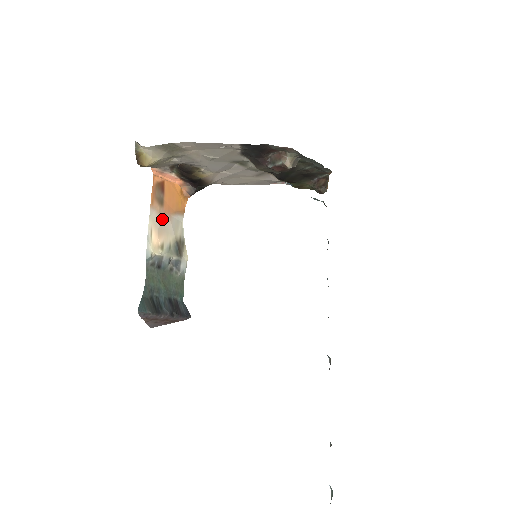
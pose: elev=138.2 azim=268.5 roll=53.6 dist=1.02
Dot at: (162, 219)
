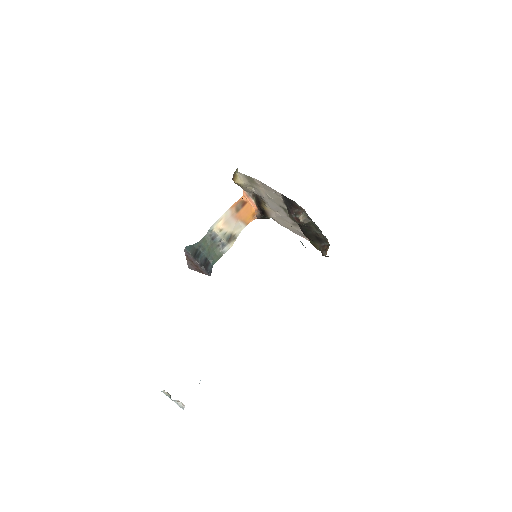
Dot at: (232, 218)
